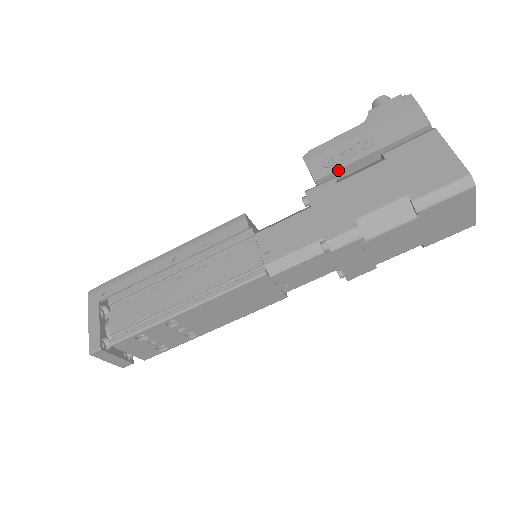
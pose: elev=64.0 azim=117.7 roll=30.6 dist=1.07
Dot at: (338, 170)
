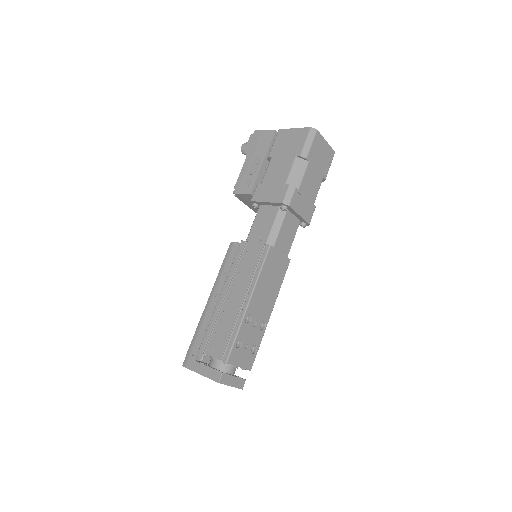
Dot at: (256, 180)
